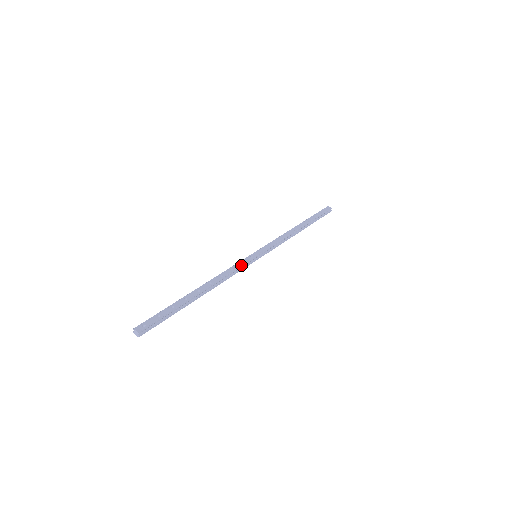
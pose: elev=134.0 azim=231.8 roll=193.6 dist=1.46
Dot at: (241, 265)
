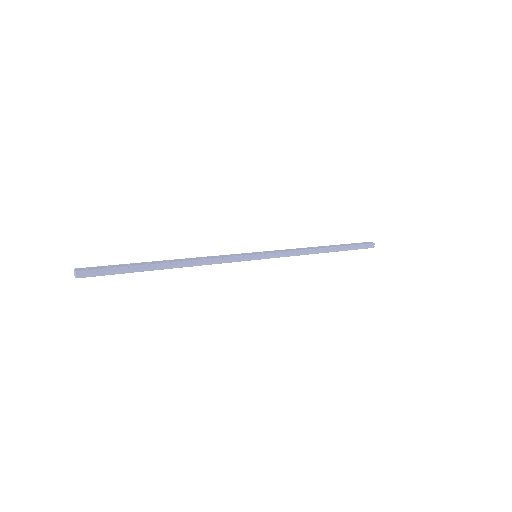
Dot at: (232, 256)
